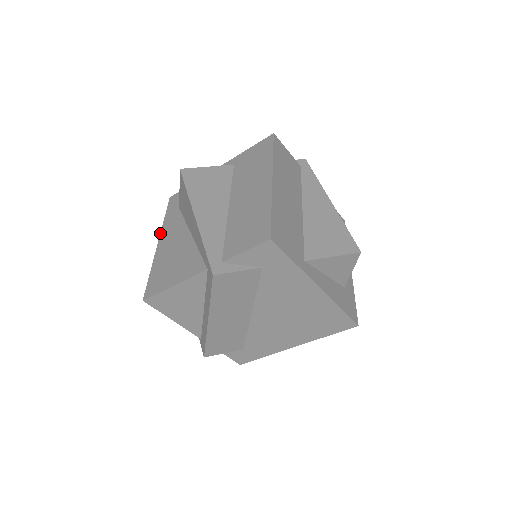
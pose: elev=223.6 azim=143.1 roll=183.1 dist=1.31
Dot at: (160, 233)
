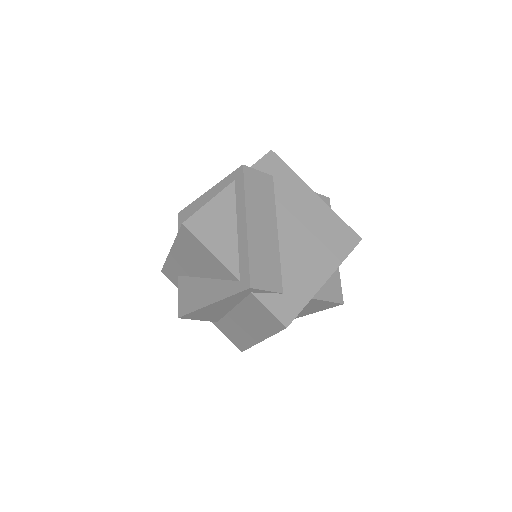
Dot at: (168, 254)
